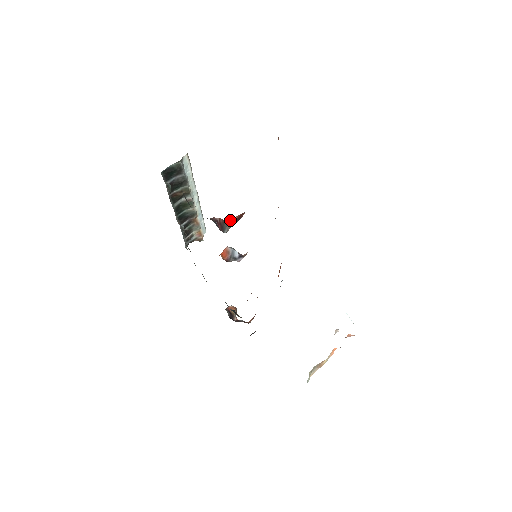
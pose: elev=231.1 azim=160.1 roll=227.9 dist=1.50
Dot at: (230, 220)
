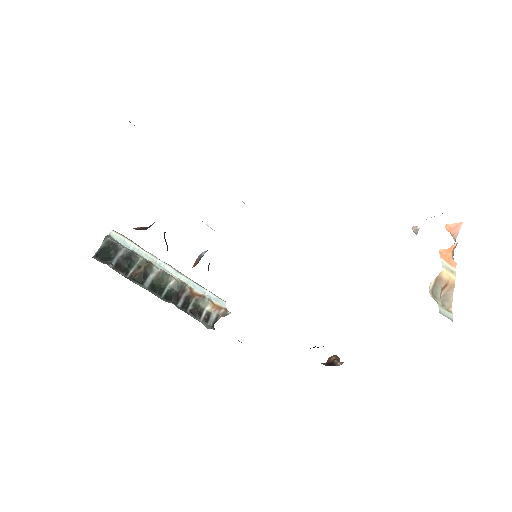
Dot at: occluded
